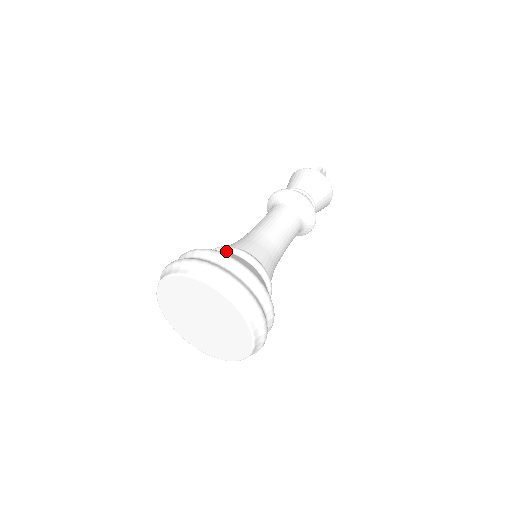
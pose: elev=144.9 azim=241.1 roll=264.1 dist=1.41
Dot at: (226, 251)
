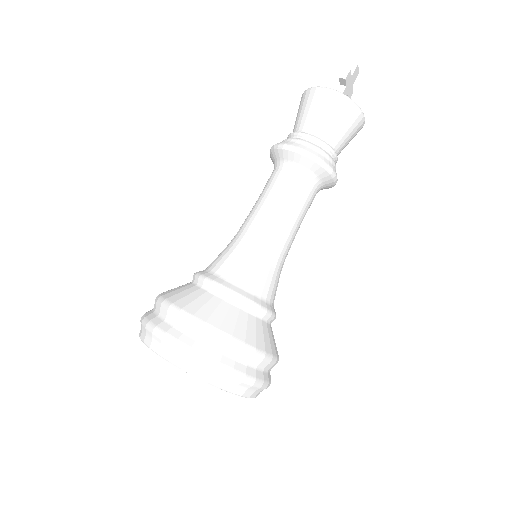
Dot at: (208, 290)
